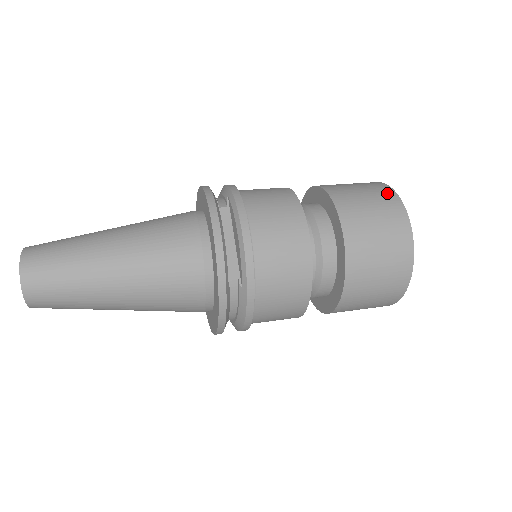
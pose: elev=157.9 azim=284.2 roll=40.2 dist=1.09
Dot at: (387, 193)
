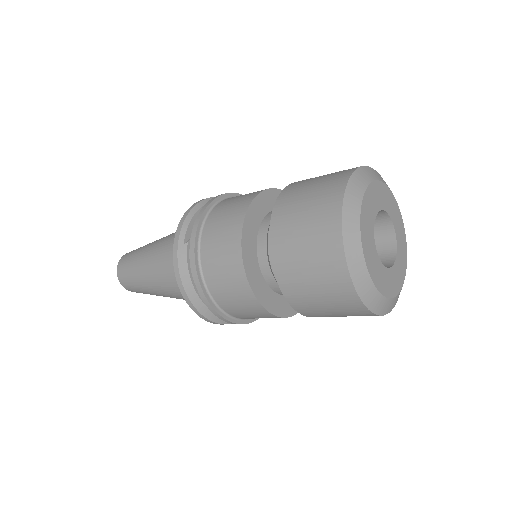
Dot at: occluded
